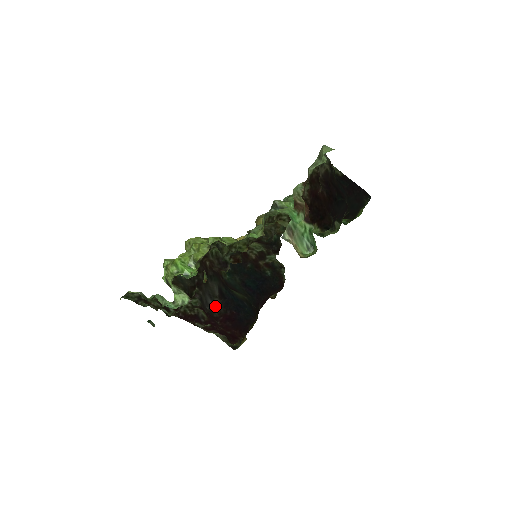
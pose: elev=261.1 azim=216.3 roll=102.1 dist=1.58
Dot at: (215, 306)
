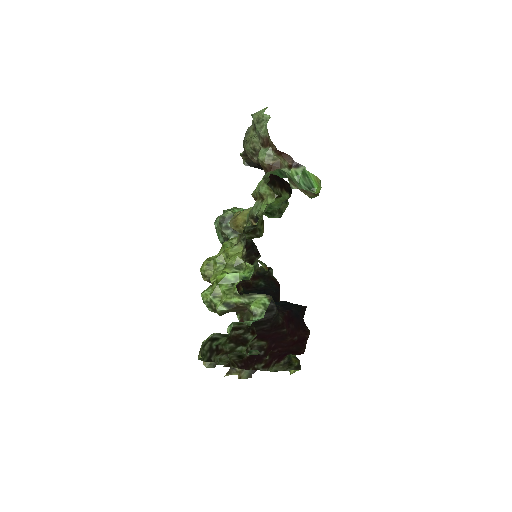
Dot at: (276, 308)
